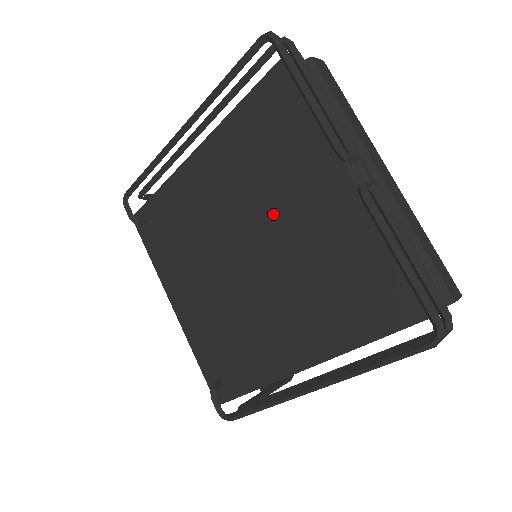
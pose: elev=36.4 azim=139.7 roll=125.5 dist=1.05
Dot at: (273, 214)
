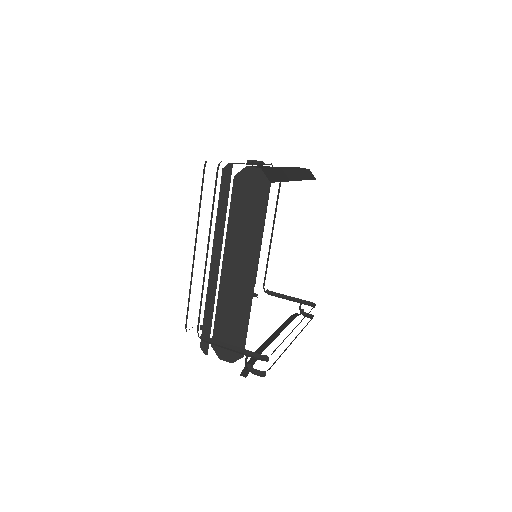
Dot at: occluded
